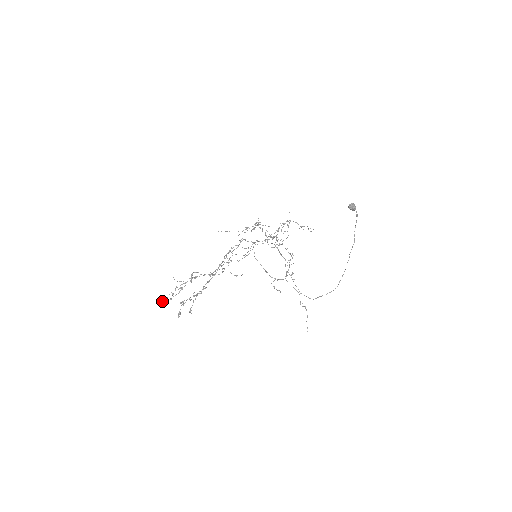
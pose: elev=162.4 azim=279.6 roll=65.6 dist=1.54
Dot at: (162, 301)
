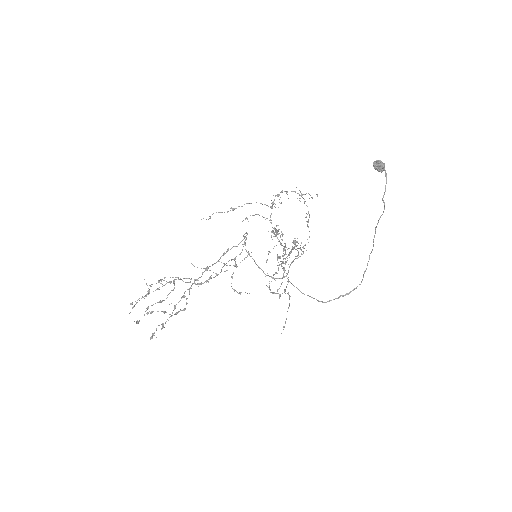
Dot at: (129, 313)
